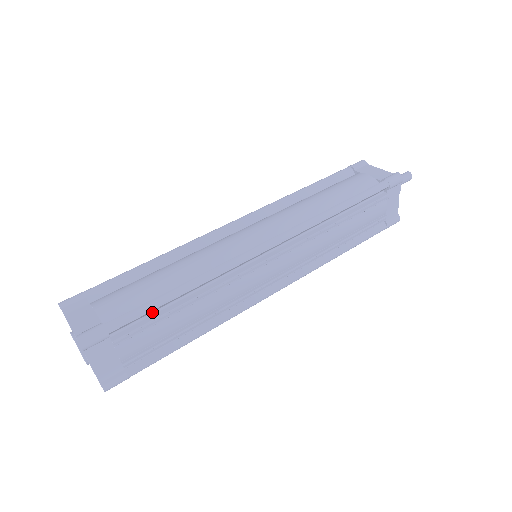
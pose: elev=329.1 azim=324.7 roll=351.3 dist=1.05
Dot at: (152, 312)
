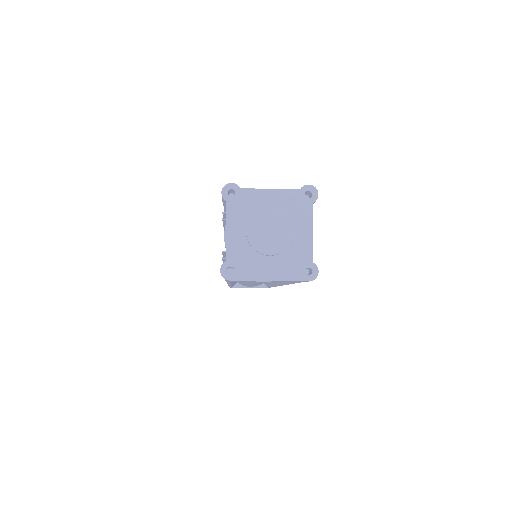
Dot at: occluded
